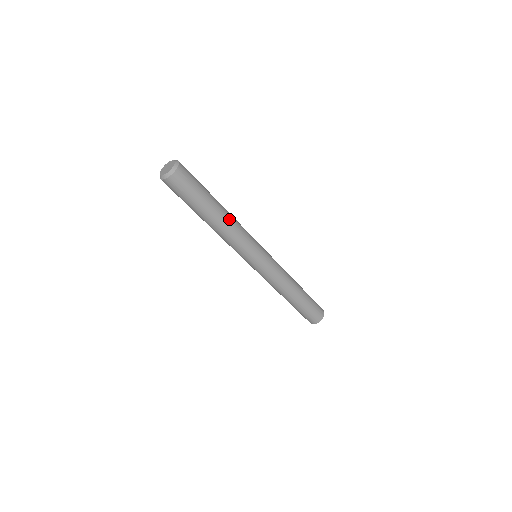
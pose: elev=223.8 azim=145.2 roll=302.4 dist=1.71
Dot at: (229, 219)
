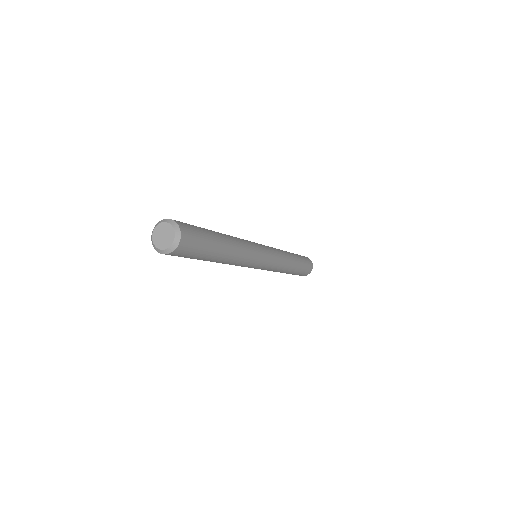
Dot at: (225, 263)
